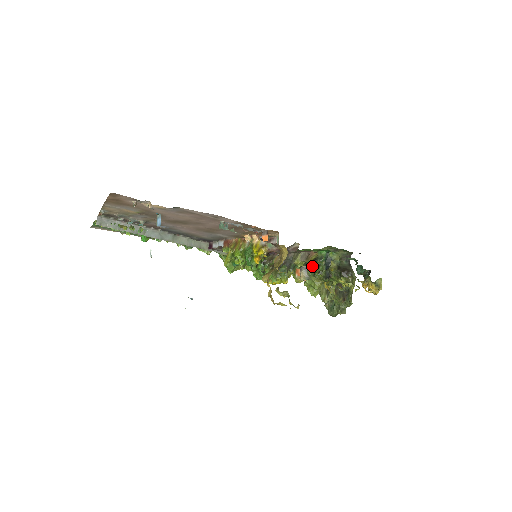
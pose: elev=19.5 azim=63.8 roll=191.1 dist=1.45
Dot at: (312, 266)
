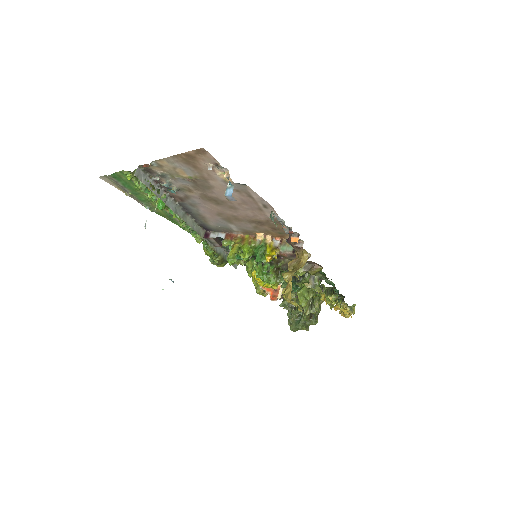
Dot at: occluded
